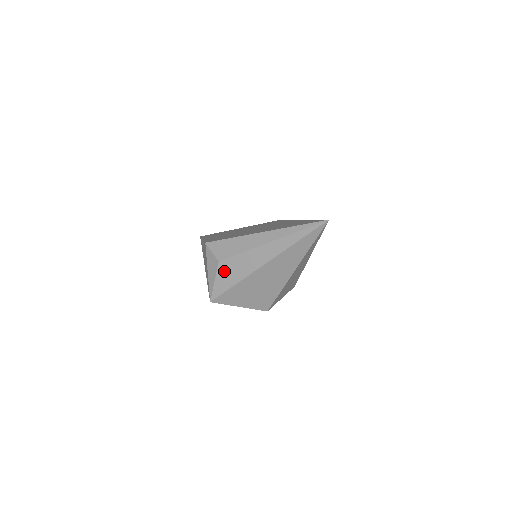
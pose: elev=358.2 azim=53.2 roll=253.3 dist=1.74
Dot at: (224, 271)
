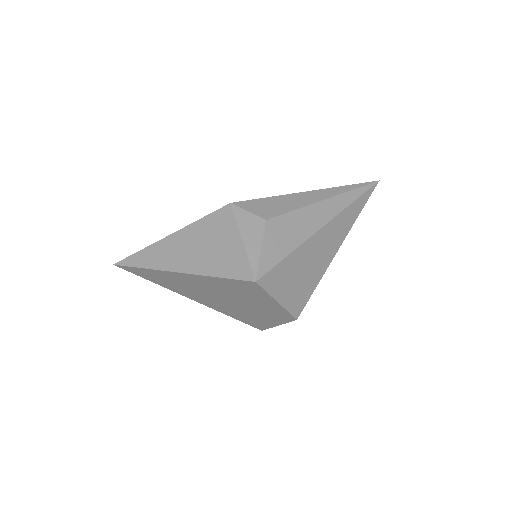
Dot at: (275, 233)
